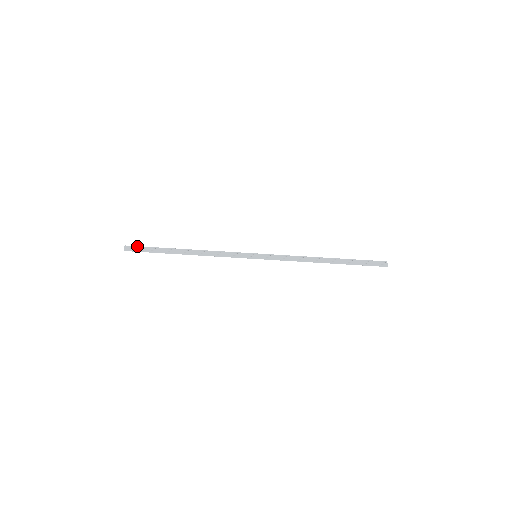
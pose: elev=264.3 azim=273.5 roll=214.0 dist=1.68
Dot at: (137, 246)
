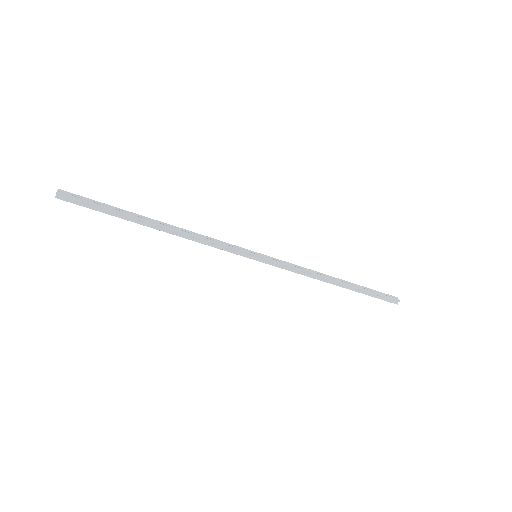
Dot at: occluded
